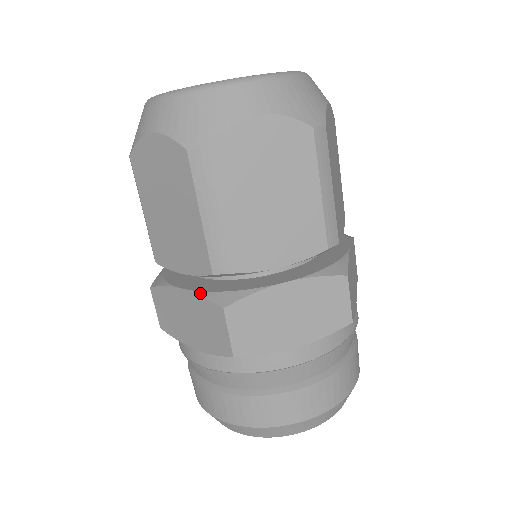
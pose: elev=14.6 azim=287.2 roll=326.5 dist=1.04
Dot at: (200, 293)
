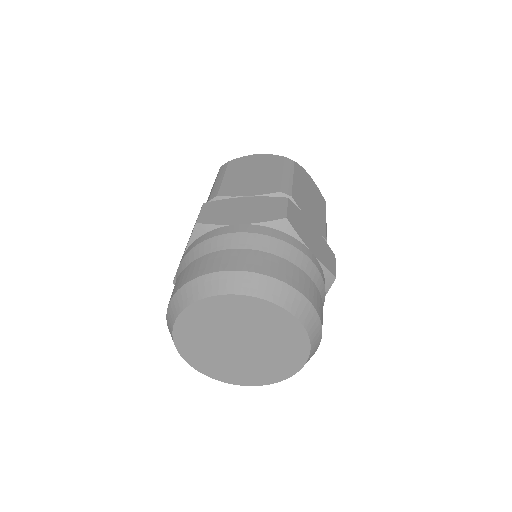
Dot at: occluded
